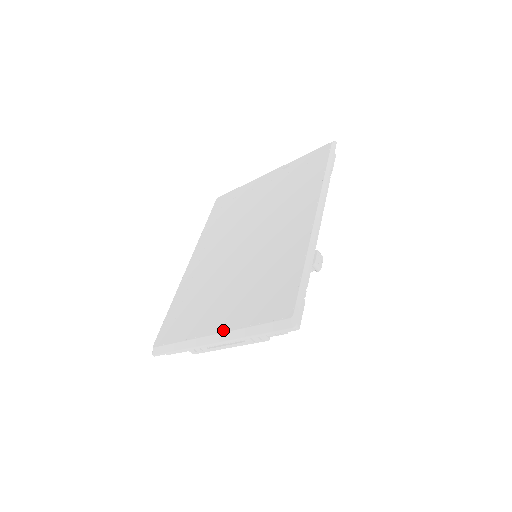
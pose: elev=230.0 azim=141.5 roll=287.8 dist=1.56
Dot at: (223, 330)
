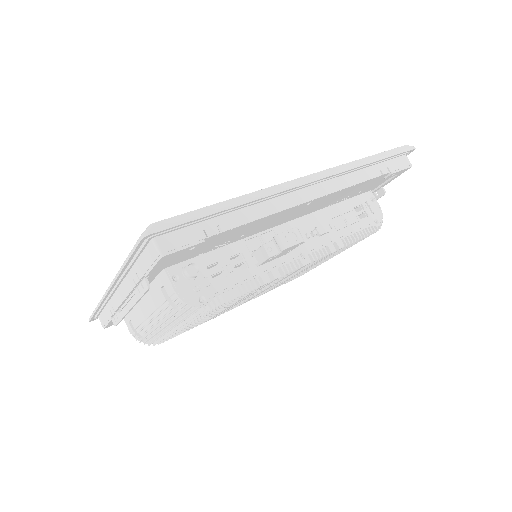
Dot at: occluded
